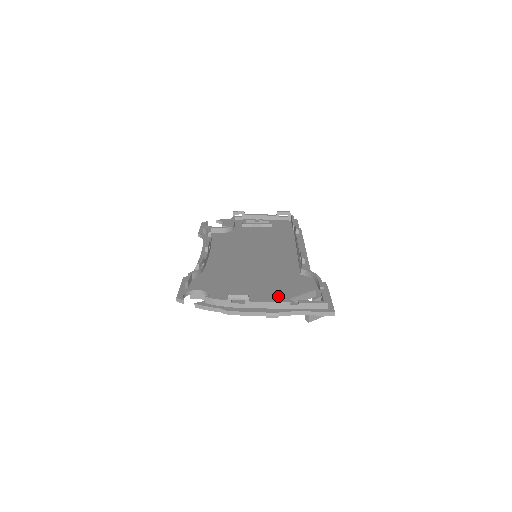
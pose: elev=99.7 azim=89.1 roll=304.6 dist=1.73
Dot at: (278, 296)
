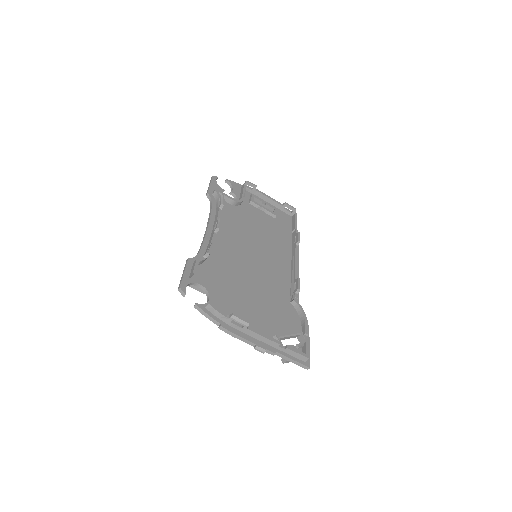
Dot at: (269, 326)
